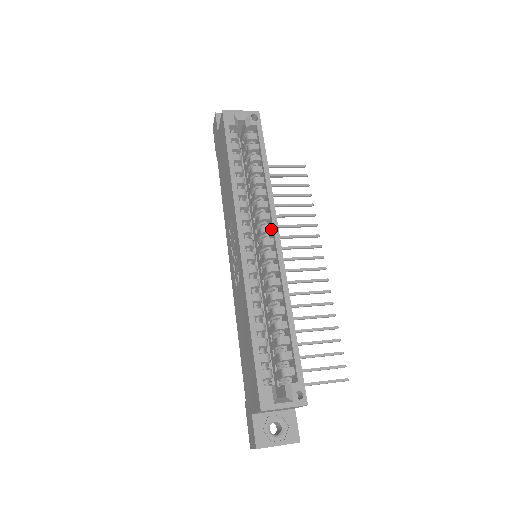
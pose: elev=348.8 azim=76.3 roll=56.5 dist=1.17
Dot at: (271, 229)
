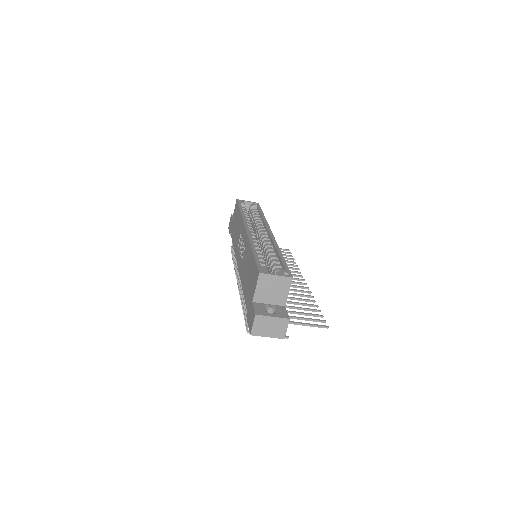
Dot at: (266, 232)
